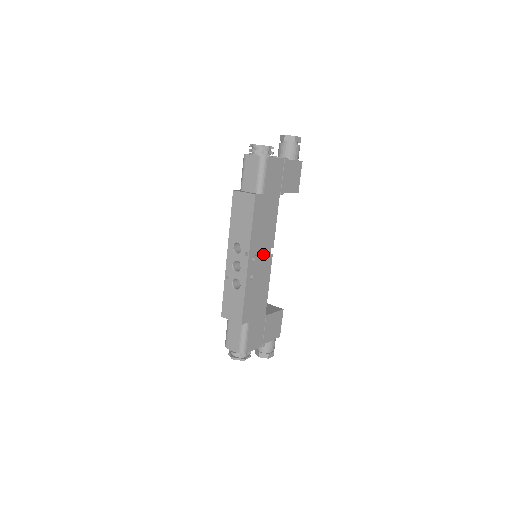
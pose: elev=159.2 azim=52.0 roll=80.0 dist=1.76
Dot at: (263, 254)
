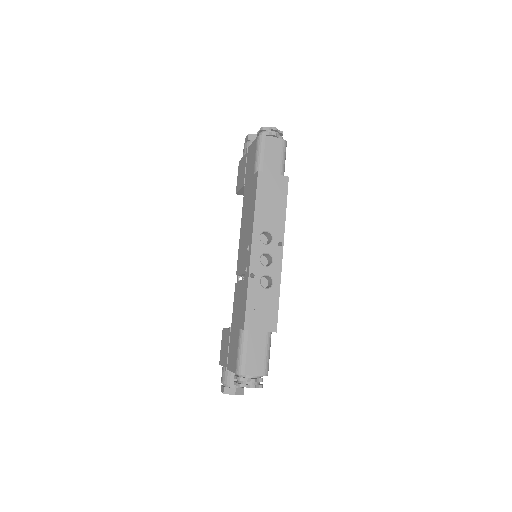
Dot at: occluded
